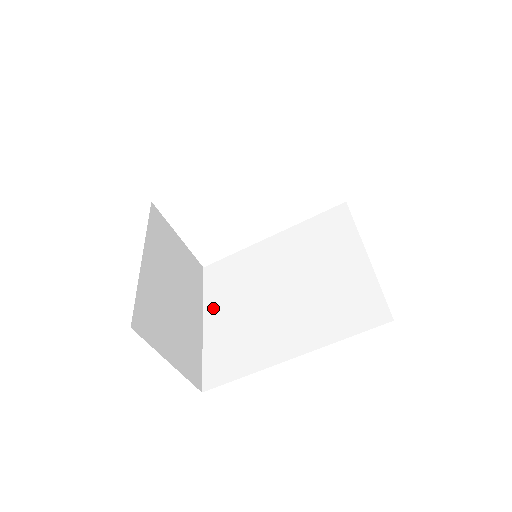
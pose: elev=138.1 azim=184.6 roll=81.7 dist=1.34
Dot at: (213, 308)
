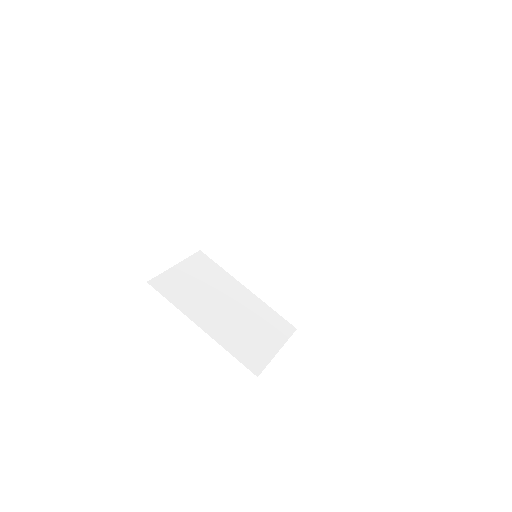
Dot at: (244, 276)
